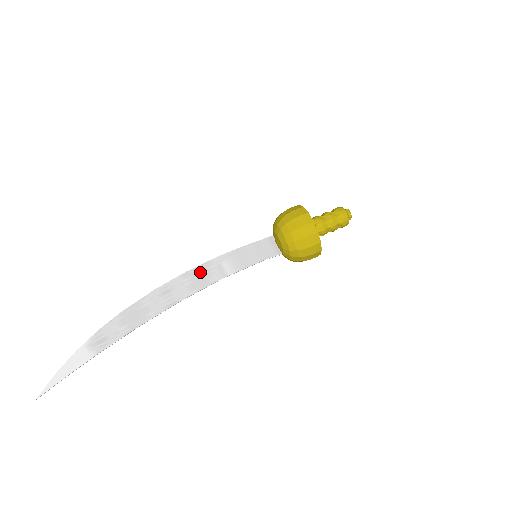
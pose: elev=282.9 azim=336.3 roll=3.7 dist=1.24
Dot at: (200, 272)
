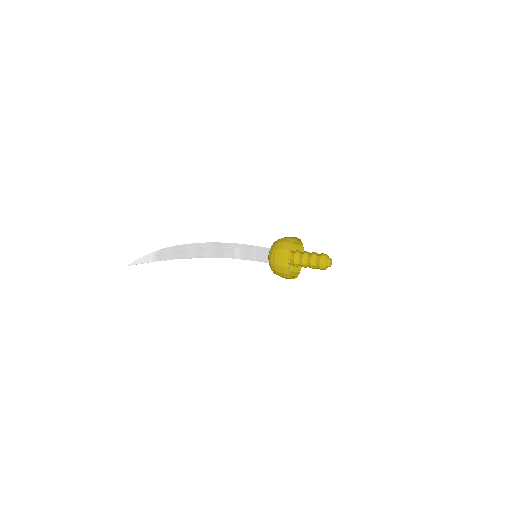
Dot at: (222, 247)
